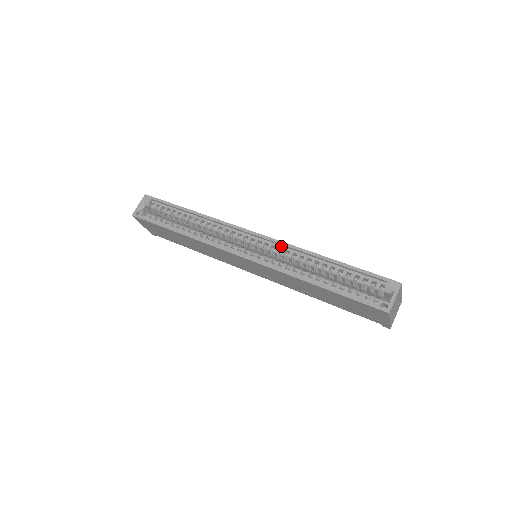
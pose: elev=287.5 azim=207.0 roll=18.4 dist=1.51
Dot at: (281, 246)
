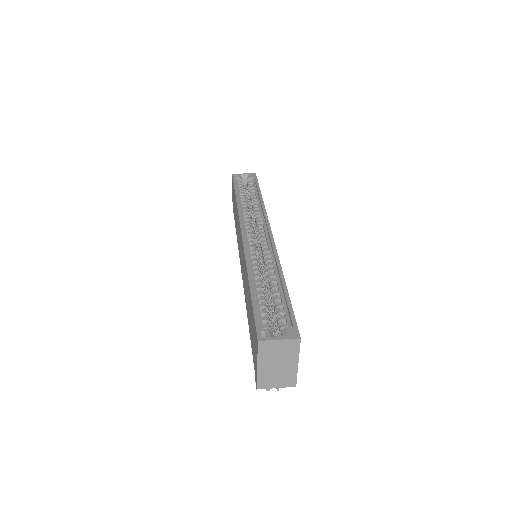
Dot at: (272, 251)
